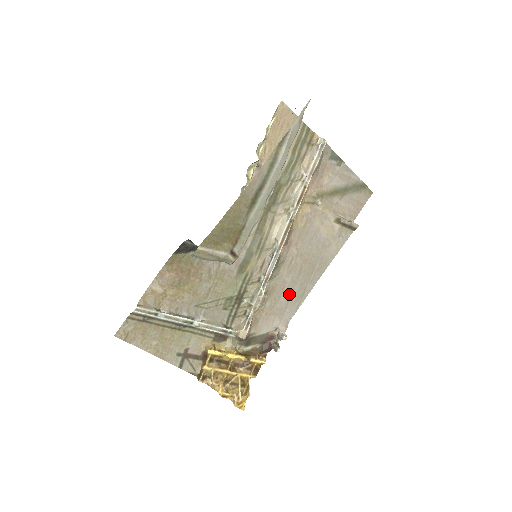
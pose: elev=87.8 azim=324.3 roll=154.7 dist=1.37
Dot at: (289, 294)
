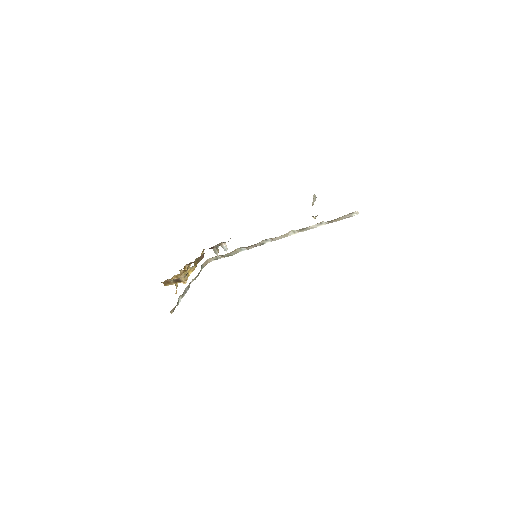
Dot at: occluded
